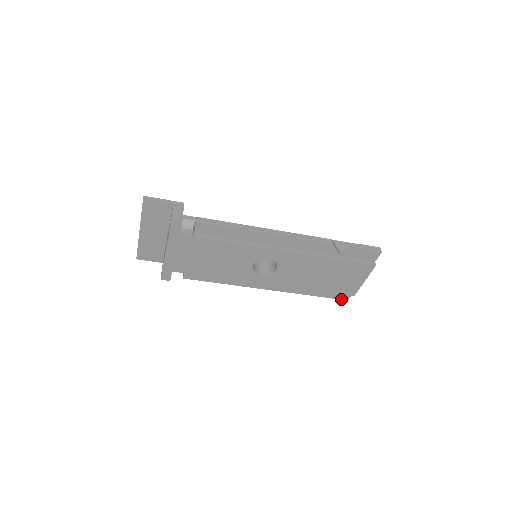
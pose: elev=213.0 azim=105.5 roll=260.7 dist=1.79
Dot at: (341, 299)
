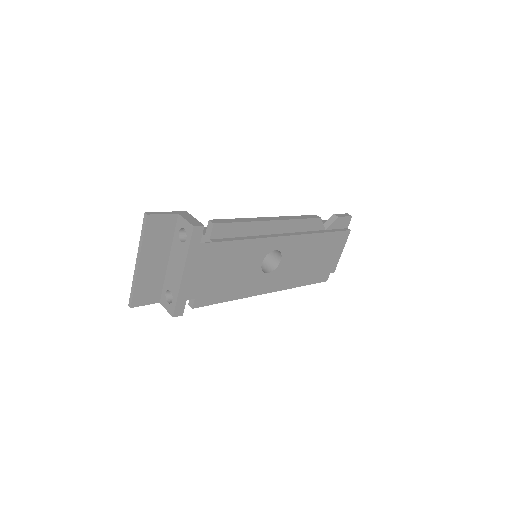
Dot at: (322, 281)
